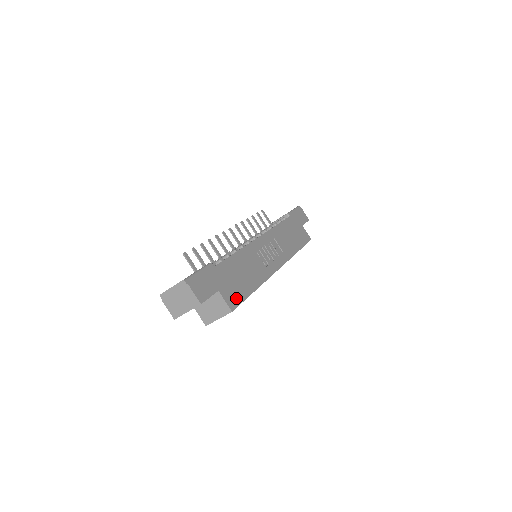
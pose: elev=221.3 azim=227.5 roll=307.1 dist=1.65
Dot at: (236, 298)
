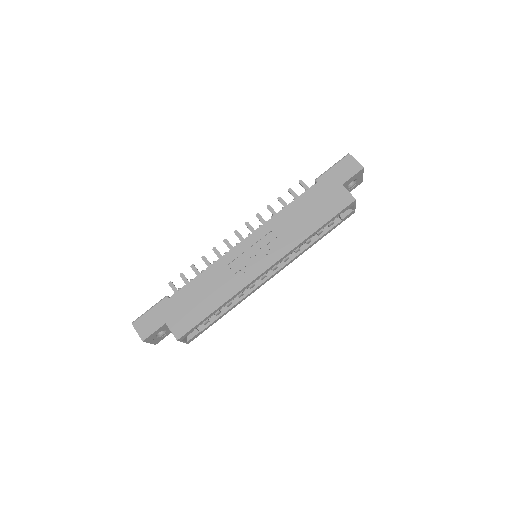
Dot at: (186, 325)
